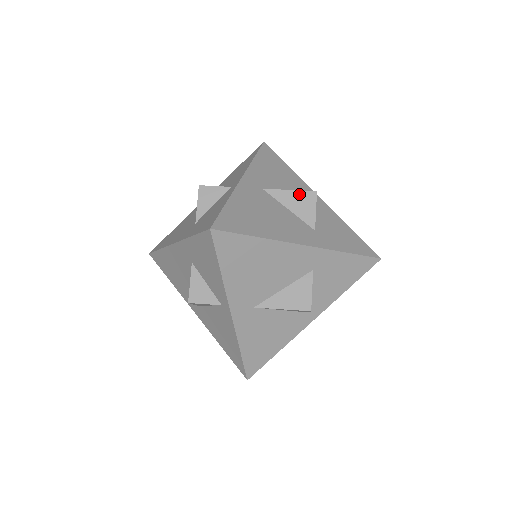
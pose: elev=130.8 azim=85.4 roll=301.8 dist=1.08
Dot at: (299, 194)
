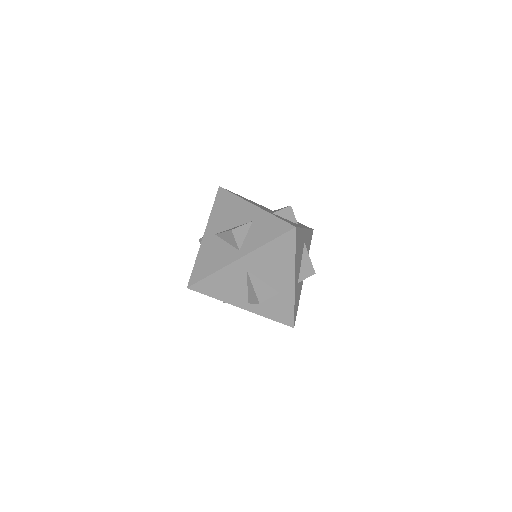
Dot at: occluded
